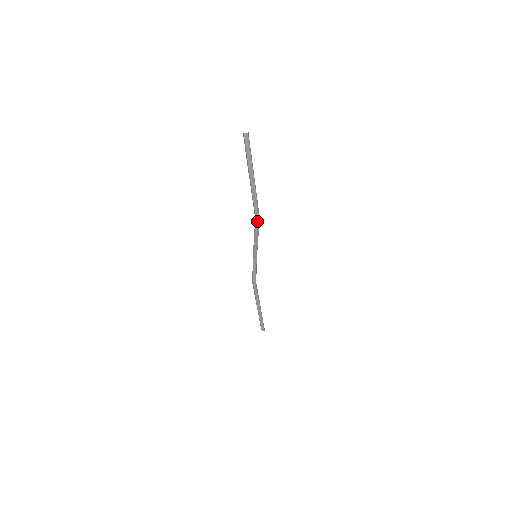
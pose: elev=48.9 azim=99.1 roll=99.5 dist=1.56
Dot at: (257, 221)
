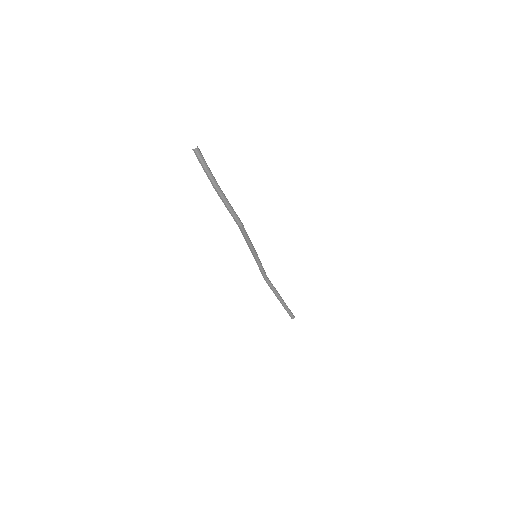
Dot at: (240, 227)
